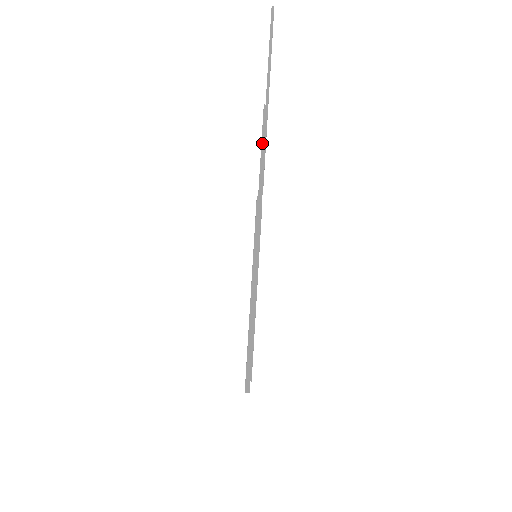
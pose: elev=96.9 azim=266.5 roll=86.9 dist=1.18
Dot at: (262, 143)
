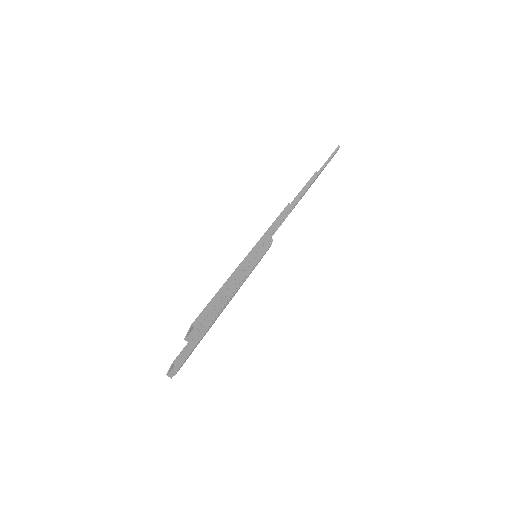
Dot at: (306, 185)
